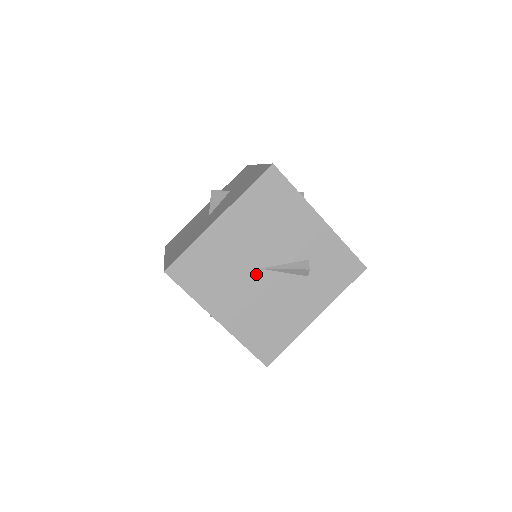
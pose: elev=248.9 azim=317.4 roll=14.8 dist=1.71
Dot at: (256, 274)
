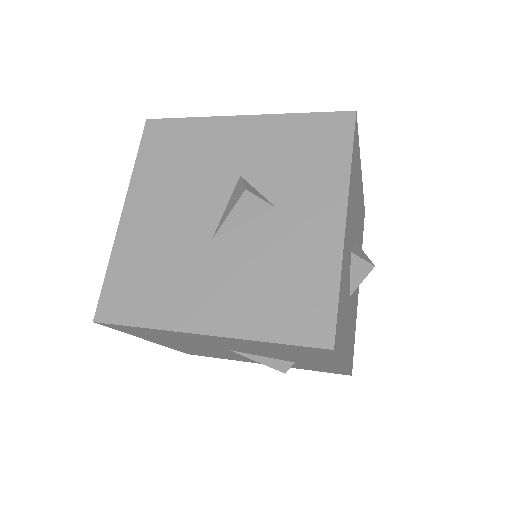
Dot at: (221, 349)
